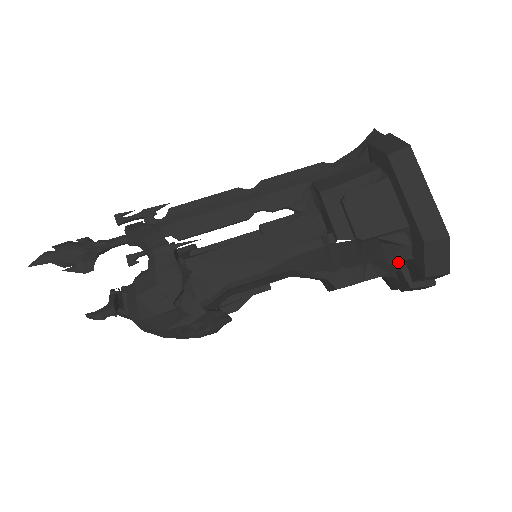
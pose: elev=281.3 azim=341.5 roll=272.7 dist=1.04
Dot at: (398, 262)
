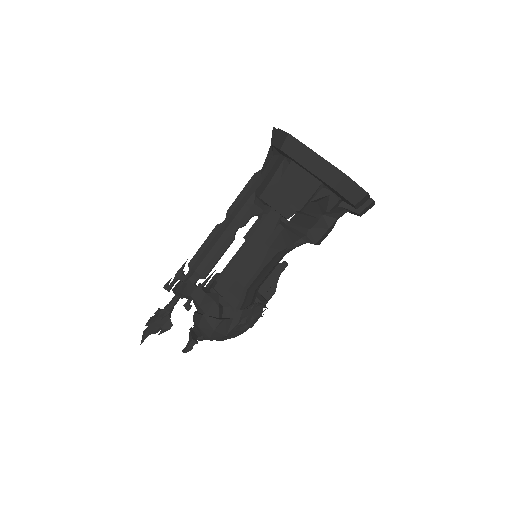
Dot at: (335, 206)
